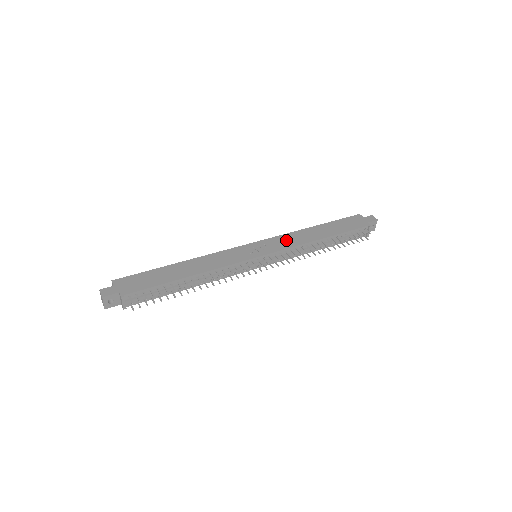
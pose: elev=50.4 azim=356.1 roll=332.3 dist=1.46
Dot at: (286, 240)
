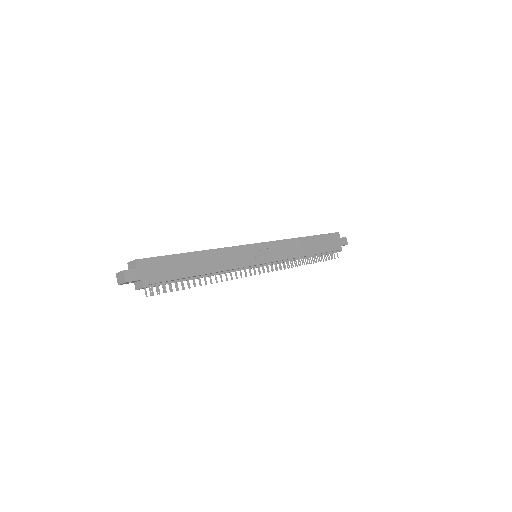
Dot at: (284, 248)
